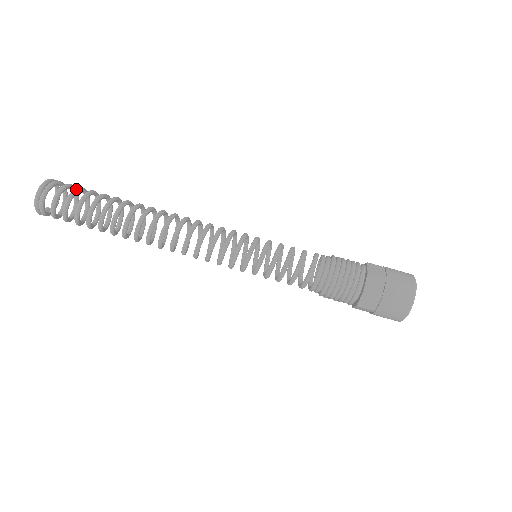
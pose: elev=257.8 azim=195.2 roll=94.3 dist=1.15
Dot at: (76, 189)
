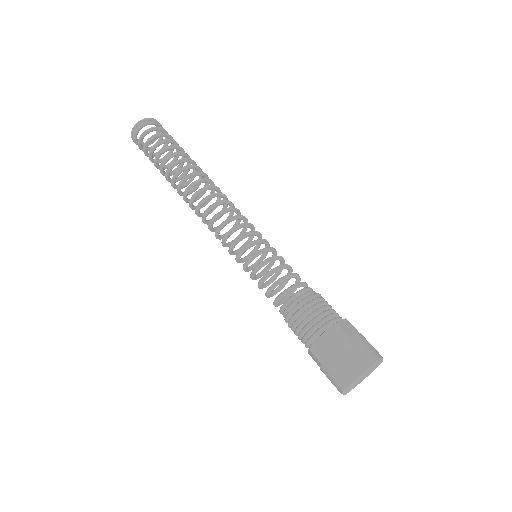
Dot at: (165, 133)
